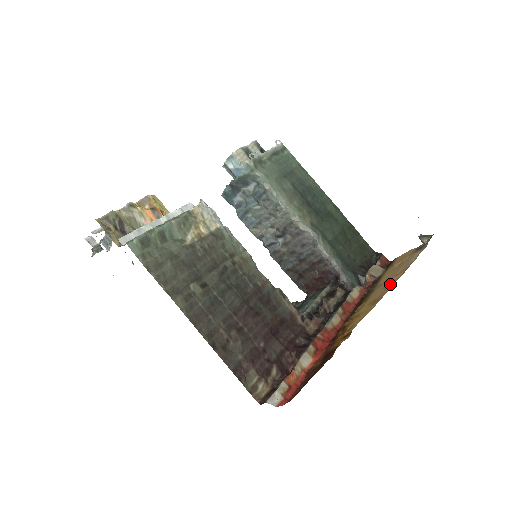
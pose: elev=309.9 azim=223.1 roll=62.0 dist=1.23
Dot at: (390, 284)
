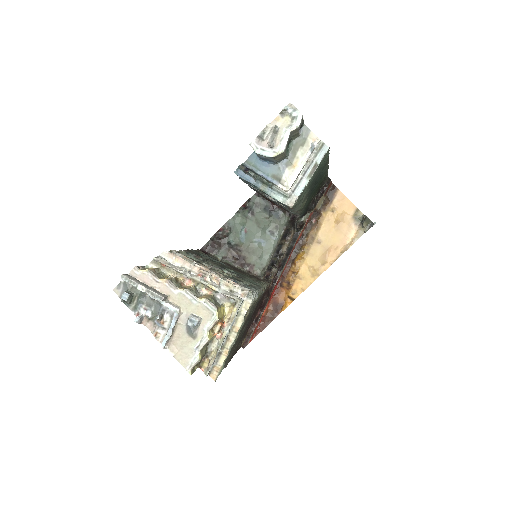
Dot at: (327, 261)
